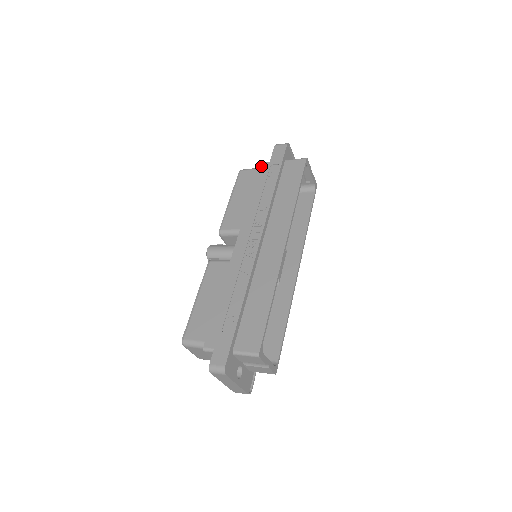
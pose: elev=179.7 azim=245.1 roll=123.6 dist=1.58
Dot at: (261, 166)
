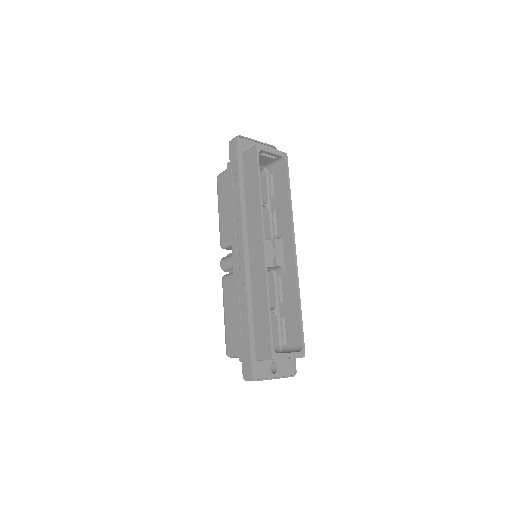
Dot at: (228, 168)
